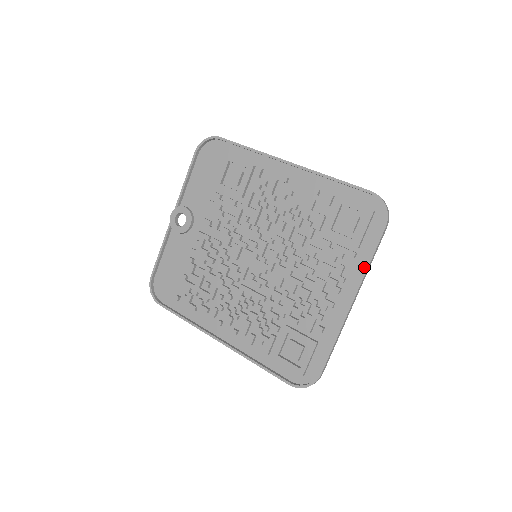
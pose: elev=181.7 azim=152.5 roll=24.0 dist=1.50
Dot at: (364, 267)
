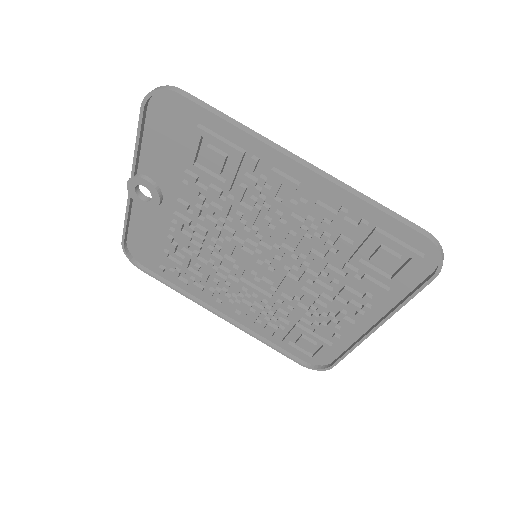
Dot at: (396, 302)
